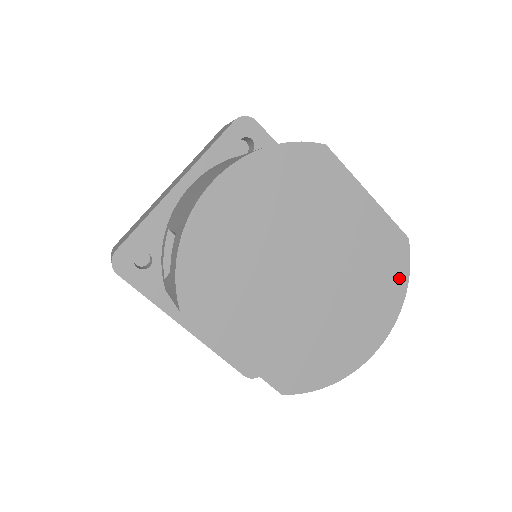
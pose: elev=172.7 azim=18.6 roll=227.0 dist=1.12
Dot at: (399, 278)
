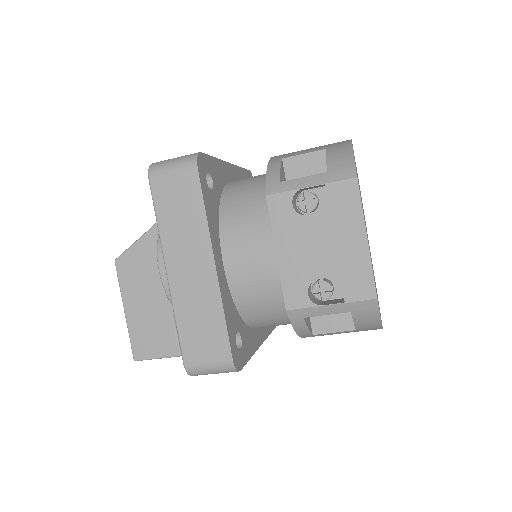
Dot at: occluded
